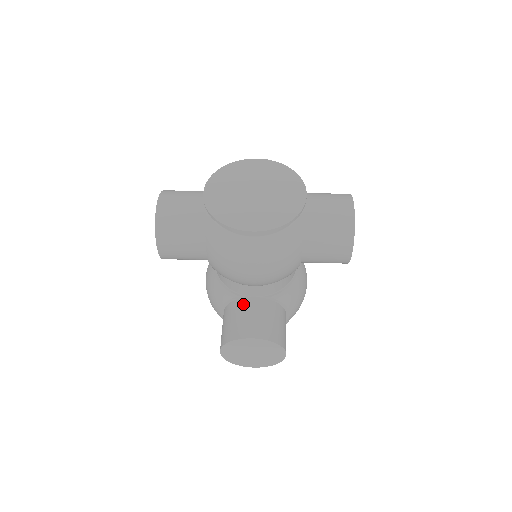
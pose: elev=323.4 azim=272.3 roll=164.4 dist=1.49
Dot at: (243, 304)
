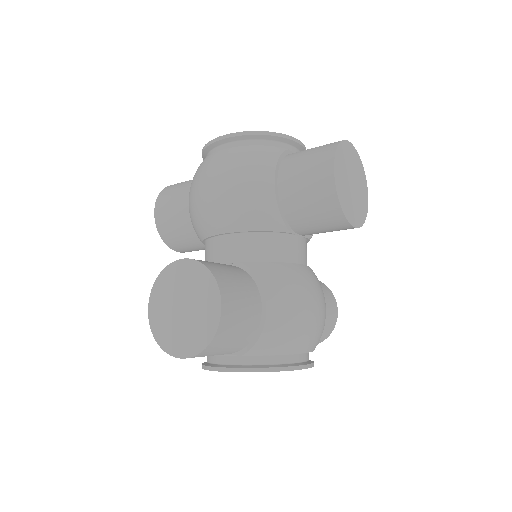
Dot at: occluded
